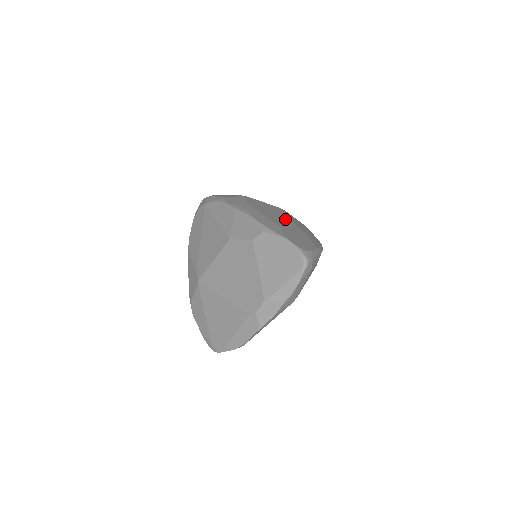
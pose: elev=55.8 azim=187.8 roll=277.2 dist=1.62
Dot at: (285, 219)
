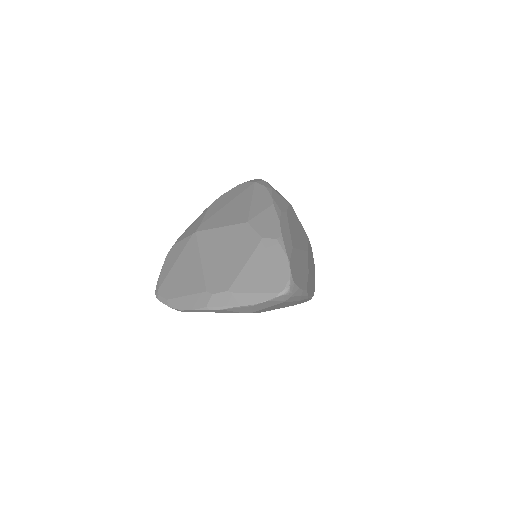
Dot at: (304, 248)
